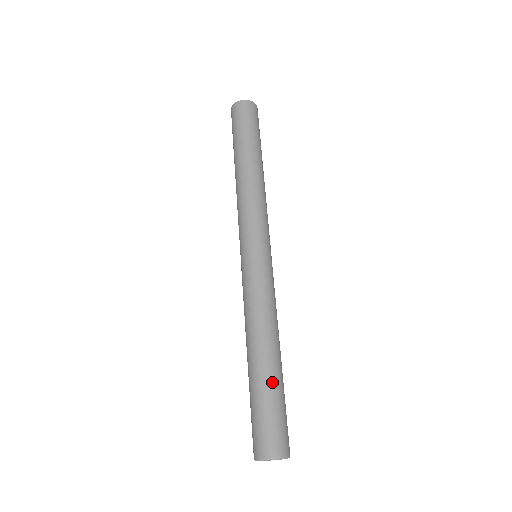
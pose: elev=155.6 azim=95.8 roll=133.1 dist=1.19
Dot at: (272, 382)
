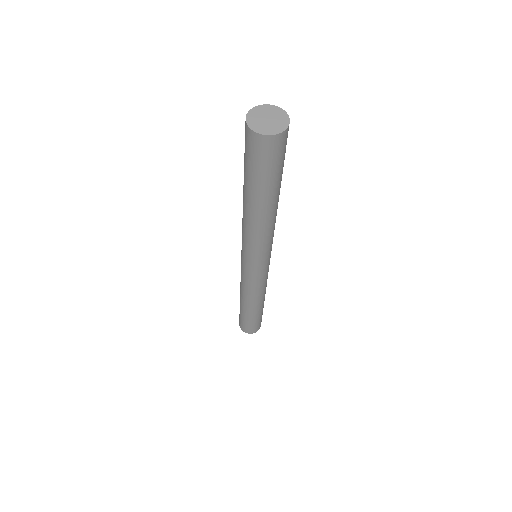
Dot at: (251, 317)
